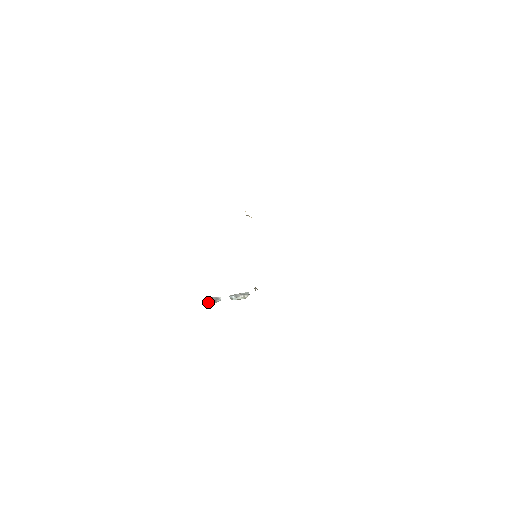
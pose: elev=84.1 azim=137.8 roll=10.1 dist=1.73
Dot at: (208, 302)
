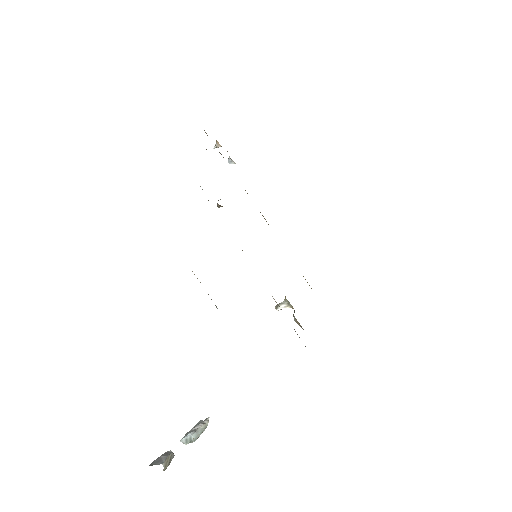
Dot at: (163, 462)
